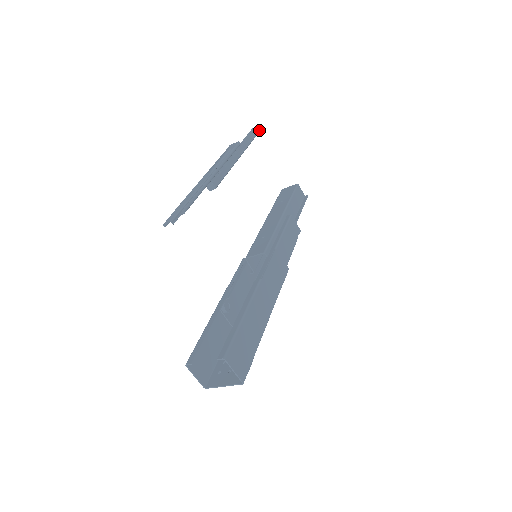
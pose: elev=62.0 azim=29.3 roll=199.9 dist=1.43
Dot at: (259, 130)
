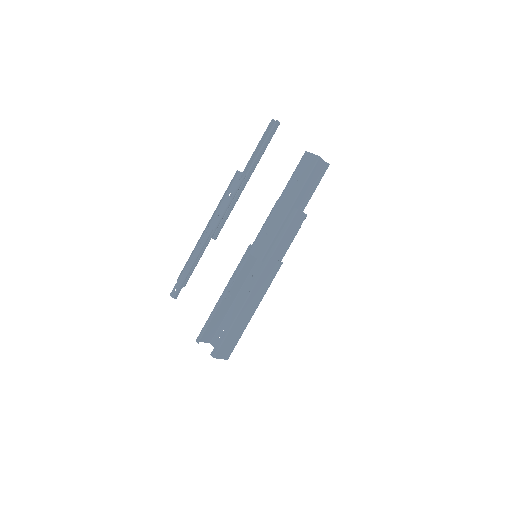
Dot at: (276, 128)
